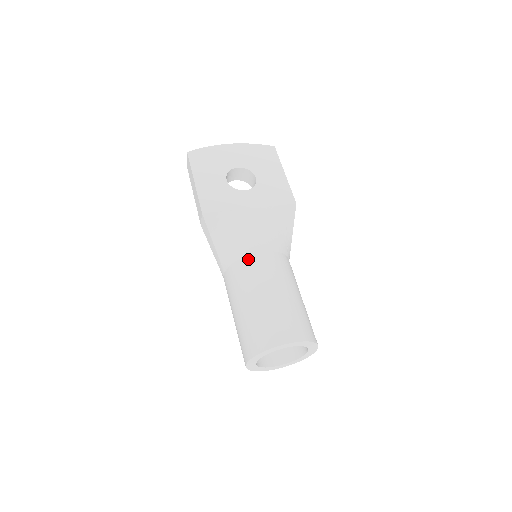
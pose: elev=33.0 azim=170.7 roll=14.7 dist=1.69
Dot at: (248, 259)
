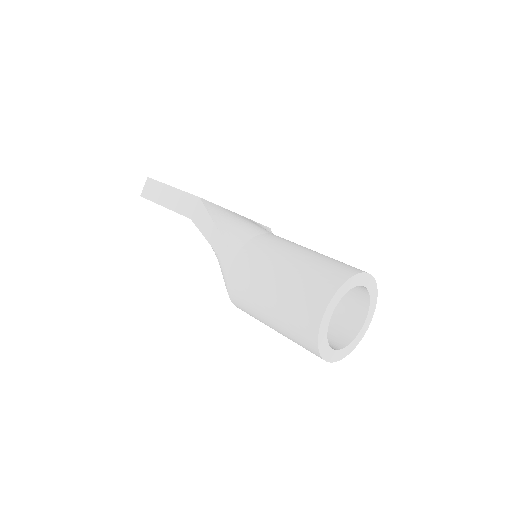
Dot at: (266, 235)
